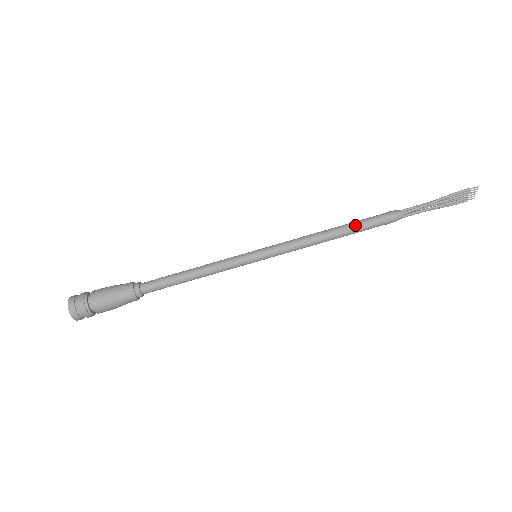
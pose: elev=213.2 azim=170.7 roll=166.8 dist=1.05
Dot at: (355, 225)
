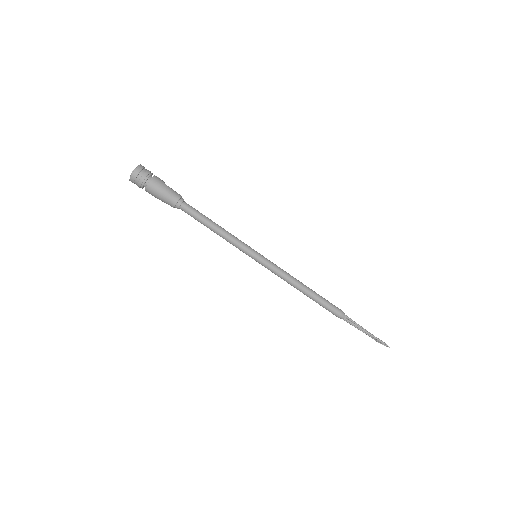
Dot at: (317, 299)
